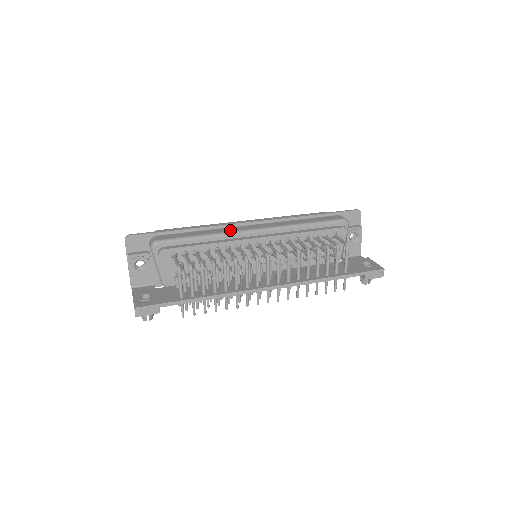
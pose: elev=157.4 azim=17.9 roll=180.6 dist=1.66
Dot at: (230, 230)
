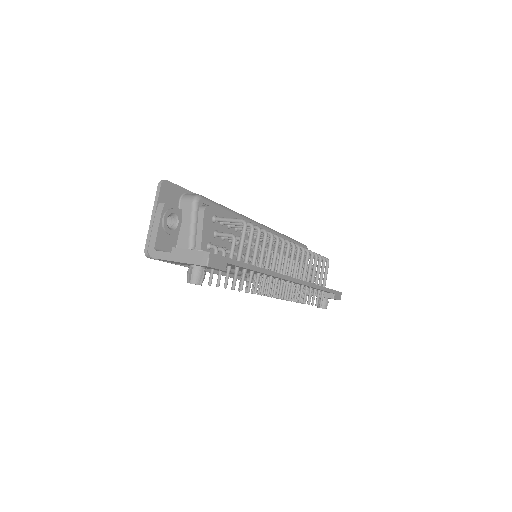
Dot at: occluded
